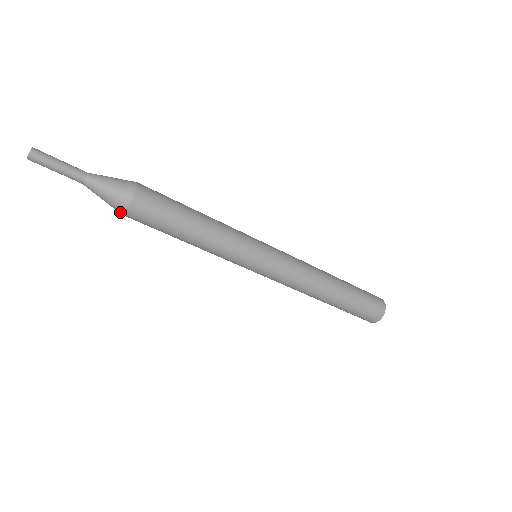
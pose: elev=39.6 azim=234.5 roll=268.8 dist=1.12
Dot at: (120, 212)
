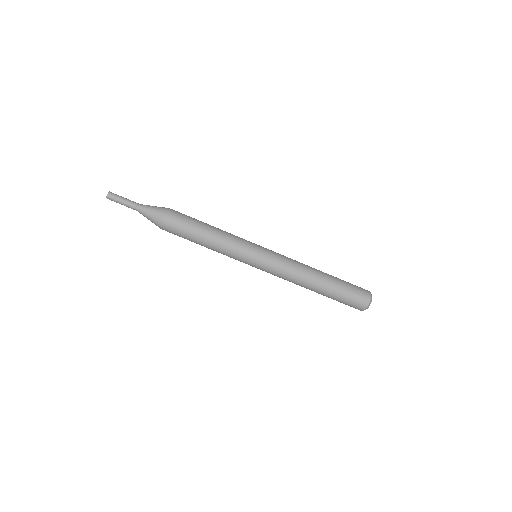
Dot at: (159, 227)
